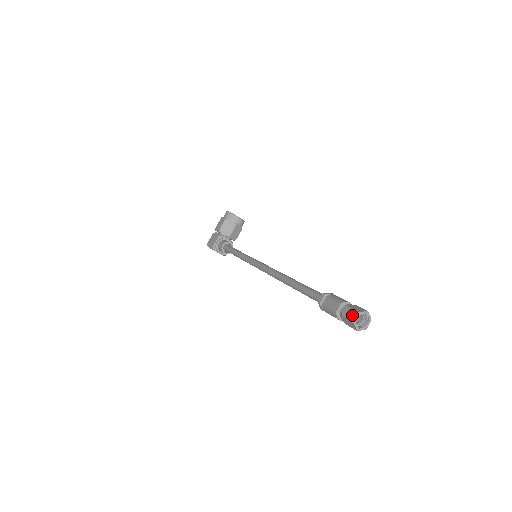
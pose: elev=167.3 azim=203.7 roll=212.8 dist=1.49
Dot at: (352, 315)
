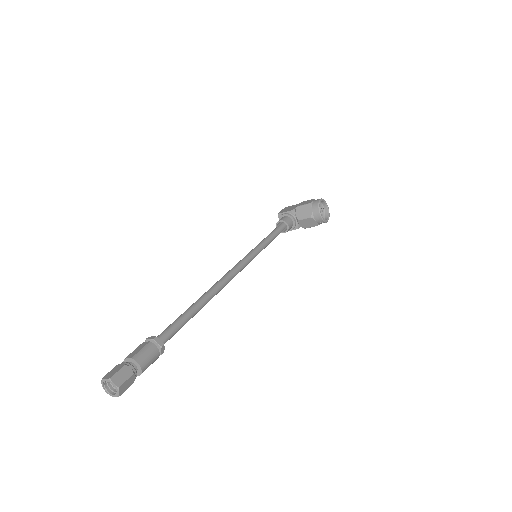
Dot at: (110, 374)
